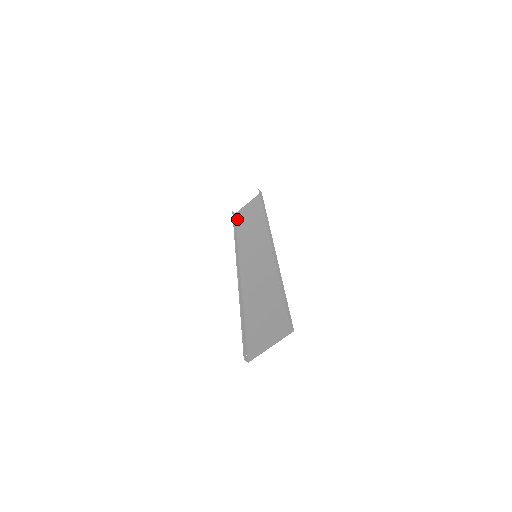
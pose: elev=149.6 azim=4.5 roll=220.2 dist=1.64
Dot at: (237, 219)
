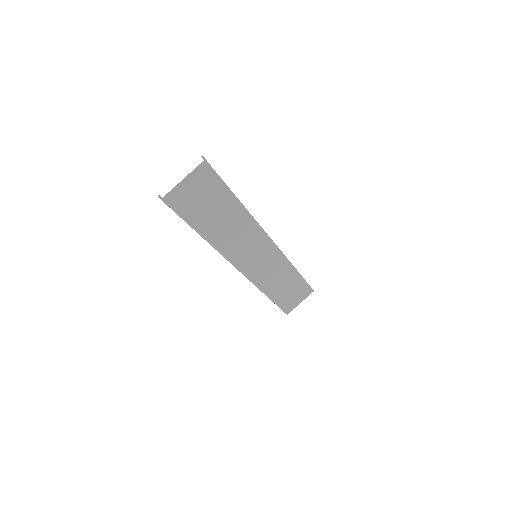
Dot at: (282, 307)
